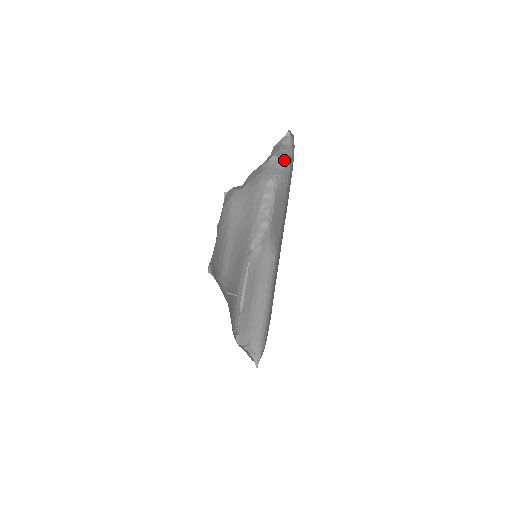
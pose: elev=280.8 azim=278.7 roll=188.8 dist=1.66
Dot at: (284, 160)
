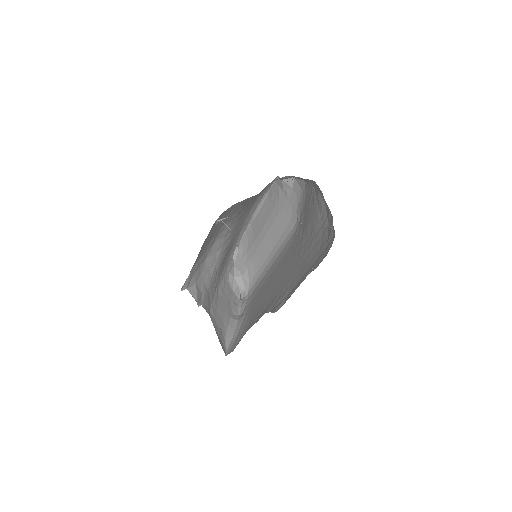
Dot at: occluded
